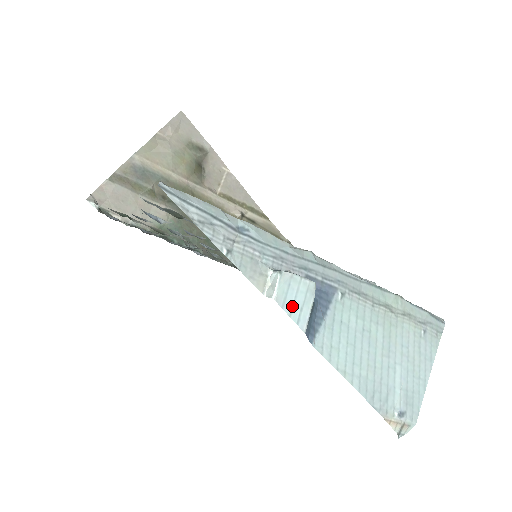
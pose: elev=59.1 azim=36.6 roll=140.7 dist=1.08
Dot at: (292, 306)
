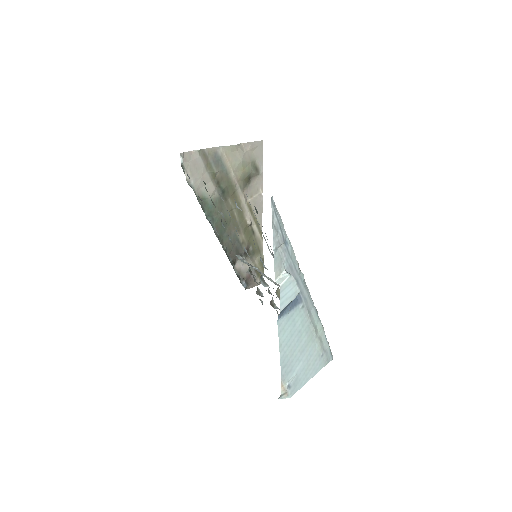
Dot at: (285, 295)
